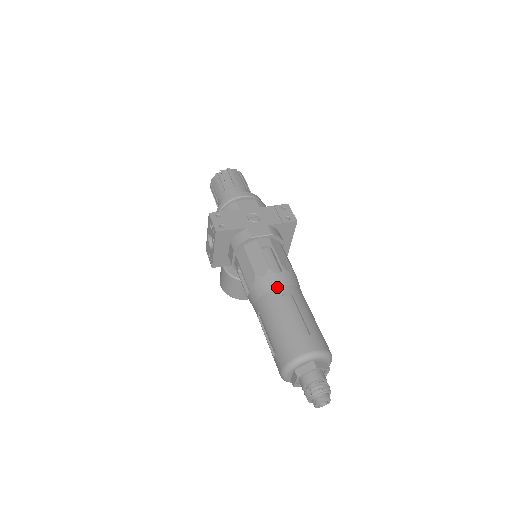
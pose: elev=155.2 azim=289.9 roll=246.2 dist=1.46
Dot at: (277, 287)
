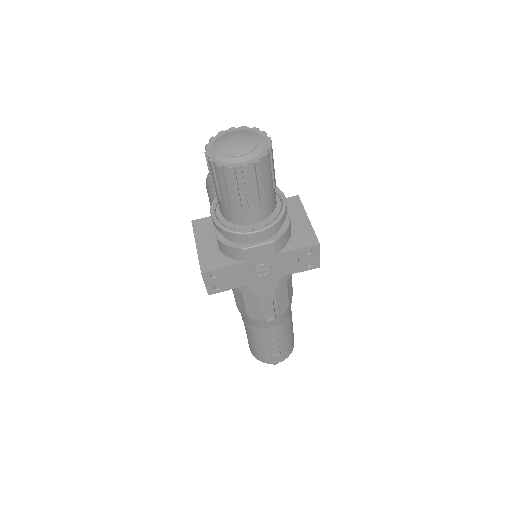
Dot at: (265, 329)
